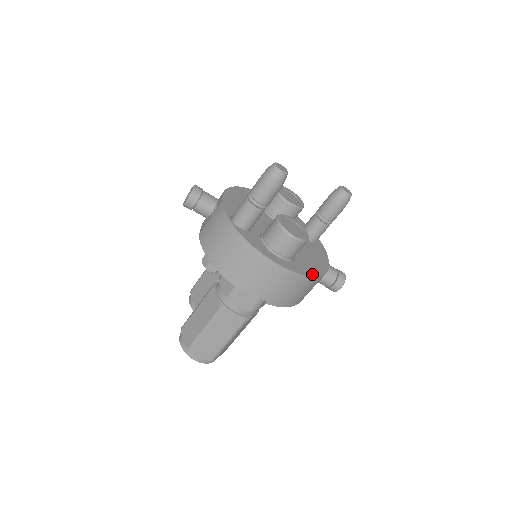
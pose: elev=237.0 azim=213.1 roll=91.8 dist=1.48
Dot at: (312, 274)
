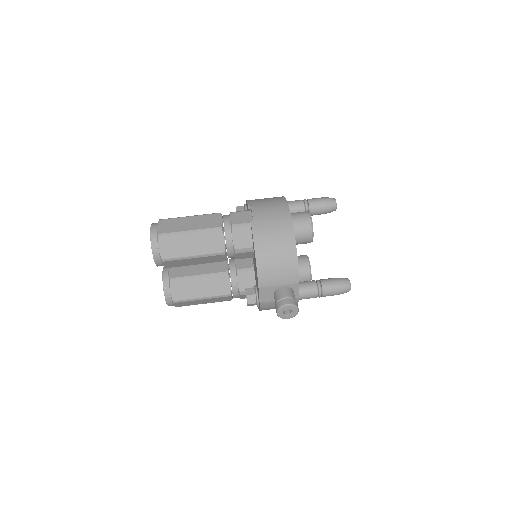
Dot at: (295, 241)
